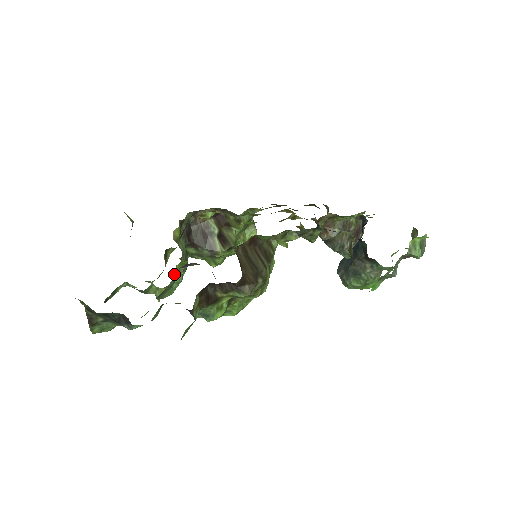
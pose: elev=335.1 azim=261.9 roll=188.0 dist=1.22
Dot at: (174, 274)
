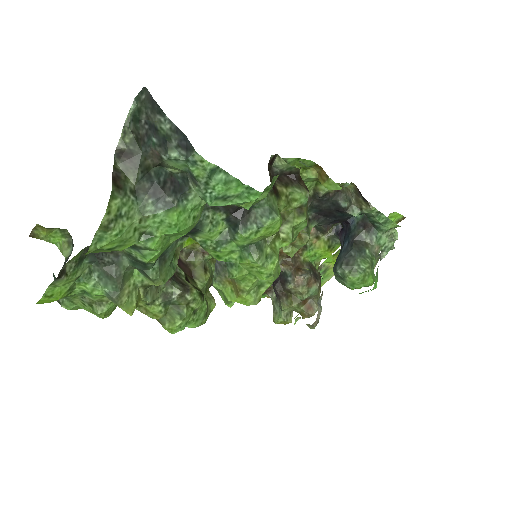
Dot at: occluded
